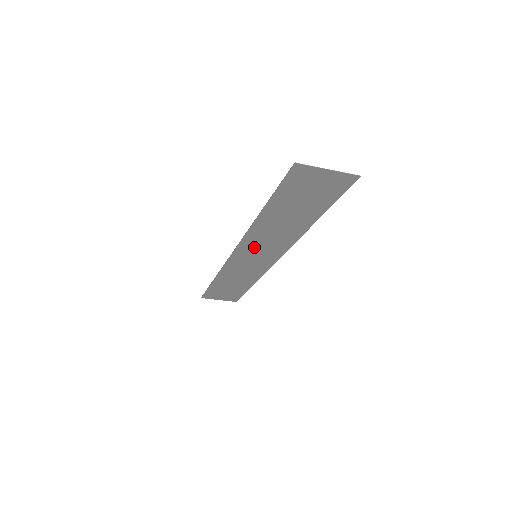
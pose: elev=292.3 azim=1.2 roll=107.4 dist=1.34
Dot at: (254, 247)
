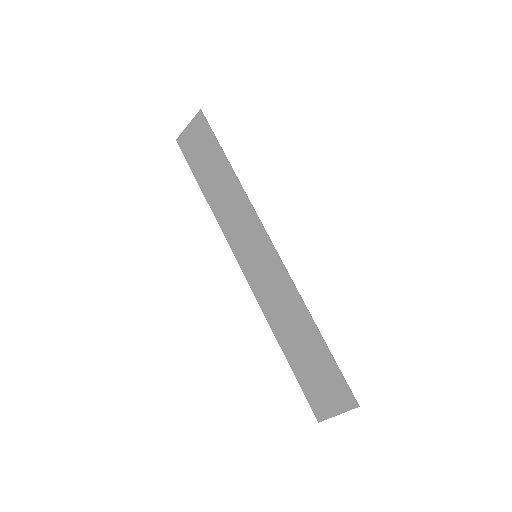
Dot at: (242, 243)
